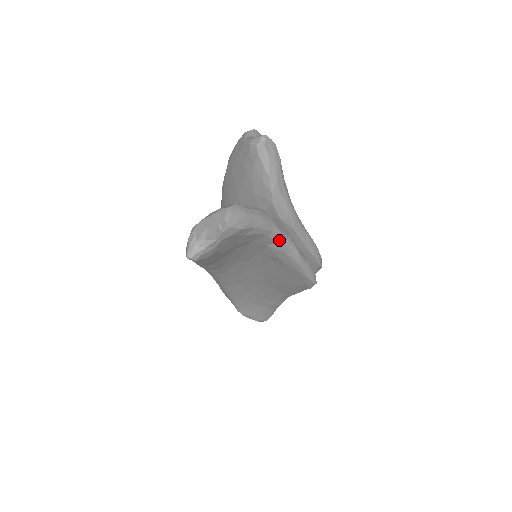
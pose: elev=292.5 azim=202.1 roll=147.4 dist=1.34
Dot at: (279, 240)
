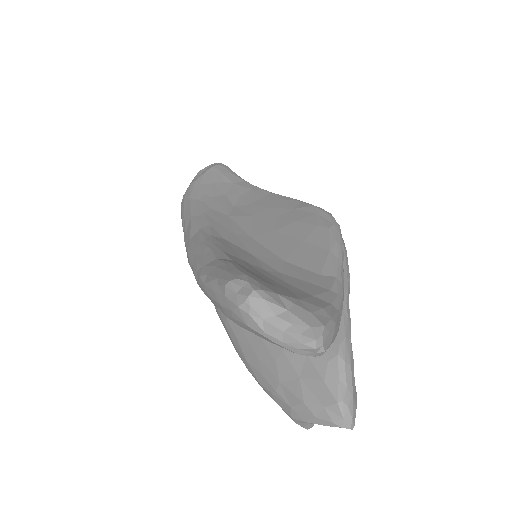
Dot at: occluded
